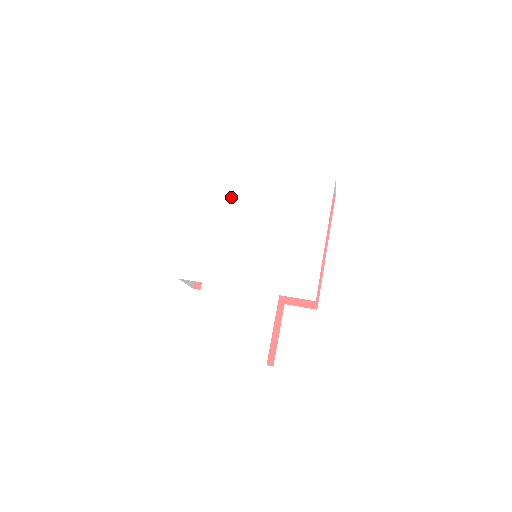
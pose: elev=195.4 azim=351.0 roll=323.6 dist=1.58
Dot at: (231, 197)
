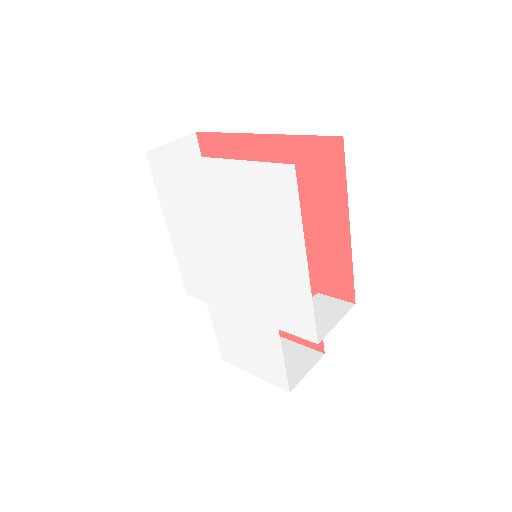
Dot at: (189, 204)
